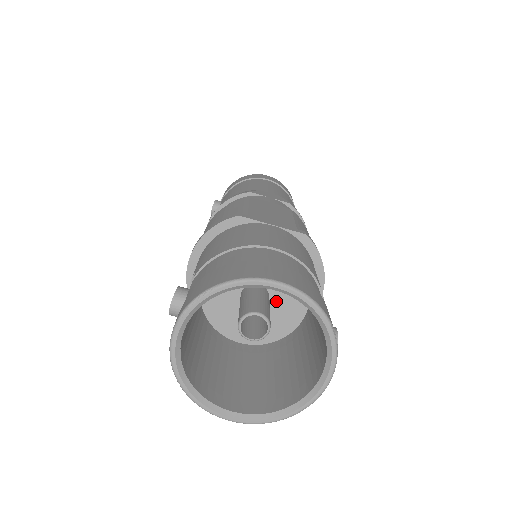
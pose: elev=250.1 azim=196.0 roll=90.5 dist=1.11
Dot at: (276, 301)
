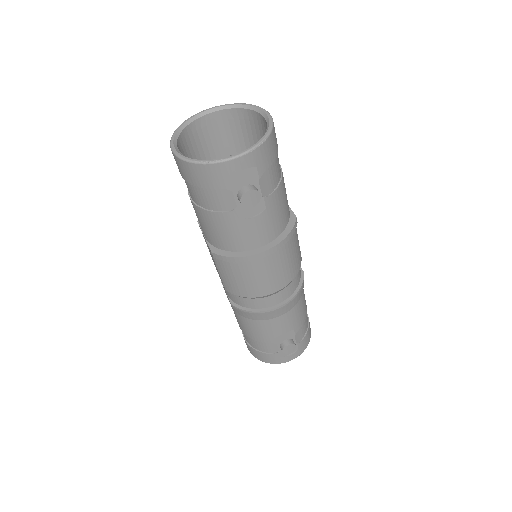
Dot at: occluded
